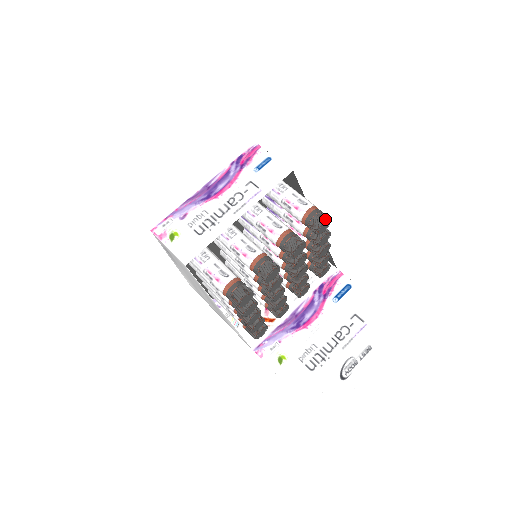
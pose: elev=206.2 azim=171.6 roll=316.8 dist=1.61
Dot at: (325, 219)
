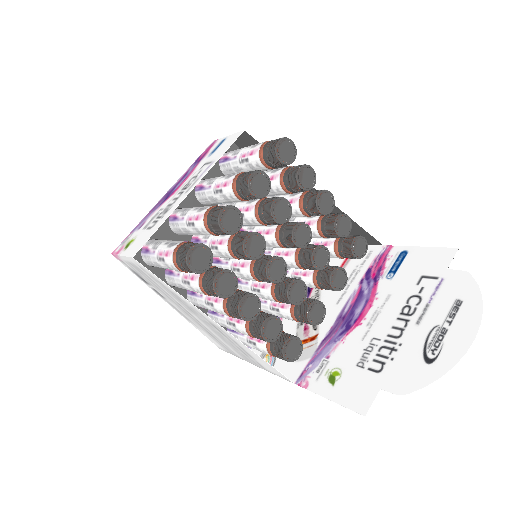
Dot at: (279, 138)
